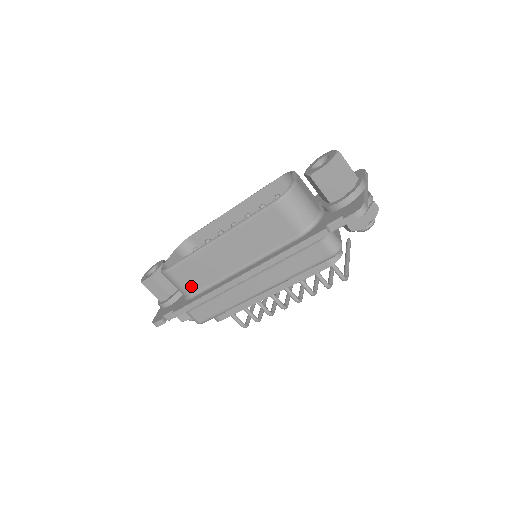
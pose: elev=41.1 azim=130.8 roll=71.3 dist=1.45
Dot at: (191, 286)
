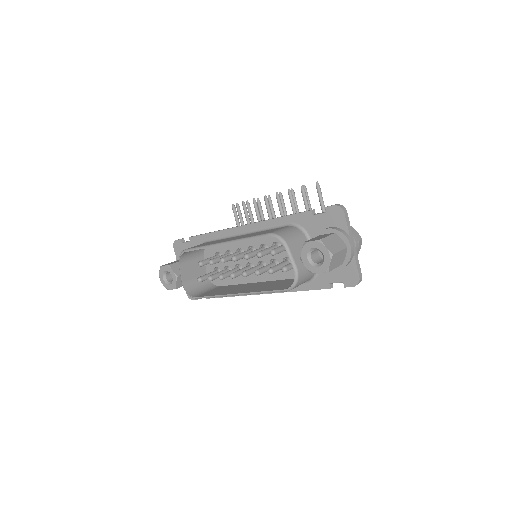
Dot at: occluded
